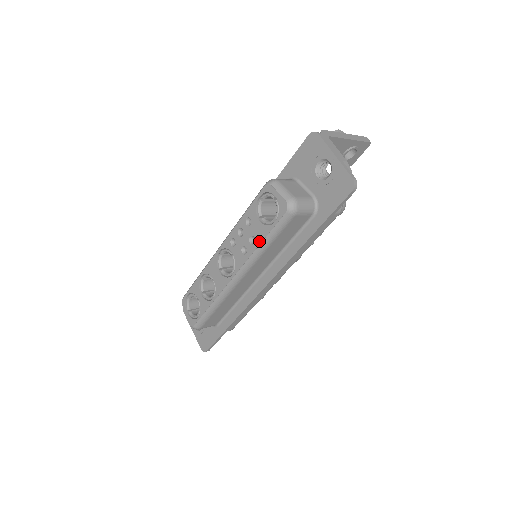
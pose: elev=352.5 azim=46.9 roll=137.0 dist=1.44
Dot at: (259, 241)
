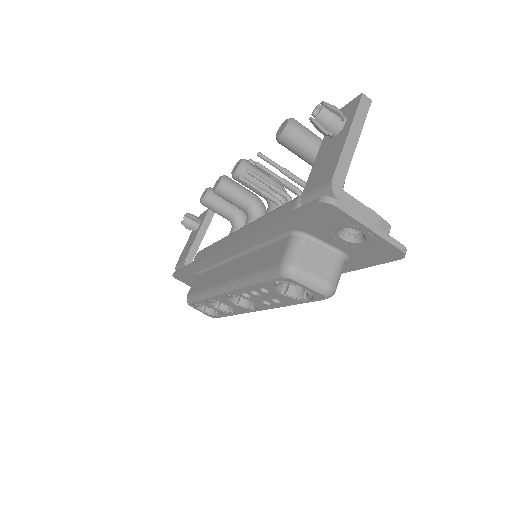
Dot at: (288, 304)
